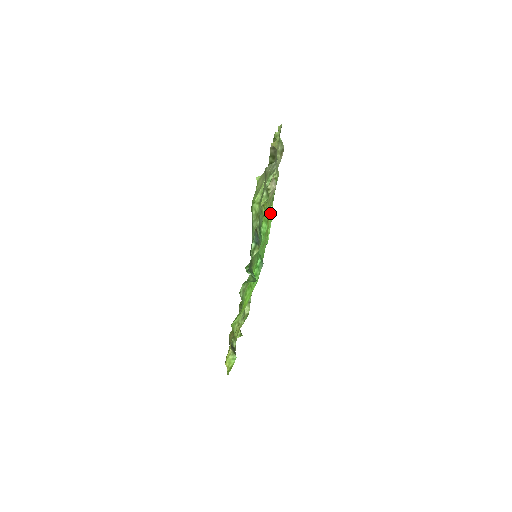
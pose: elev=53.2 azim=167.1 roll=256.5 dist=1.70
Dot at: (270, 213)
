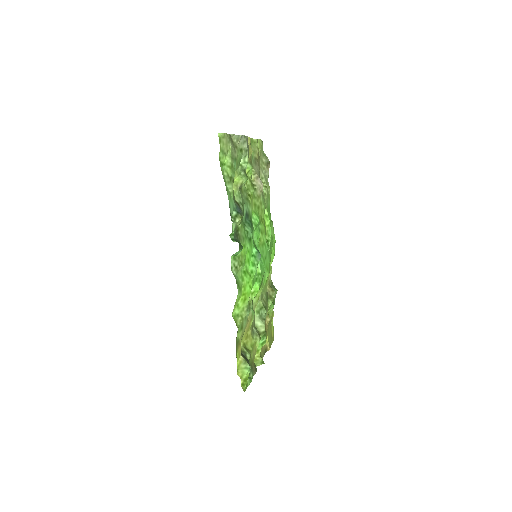
Dot at: (266, 219)
